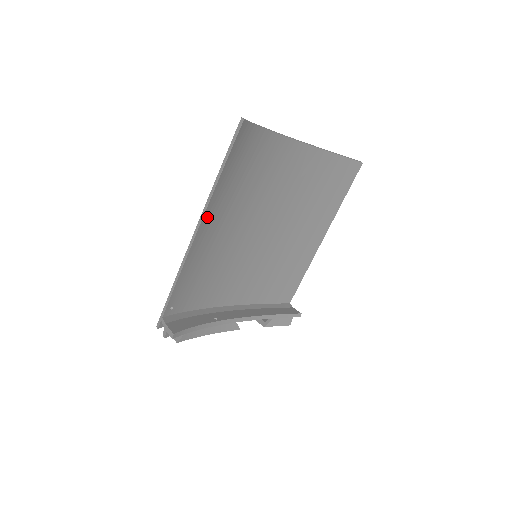
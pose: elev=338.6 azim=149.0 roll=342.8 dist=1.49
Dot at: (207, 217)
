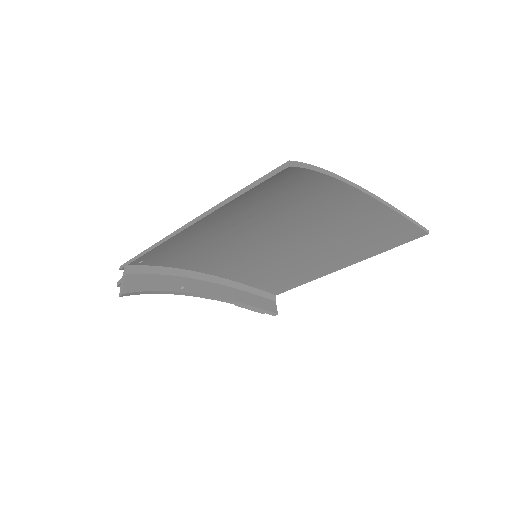
Dot at: (207, 219)
